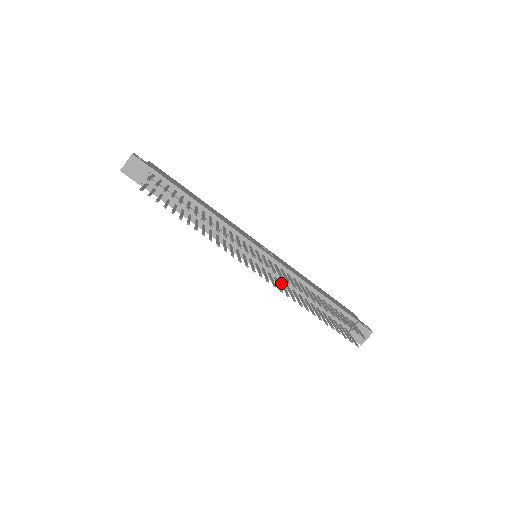
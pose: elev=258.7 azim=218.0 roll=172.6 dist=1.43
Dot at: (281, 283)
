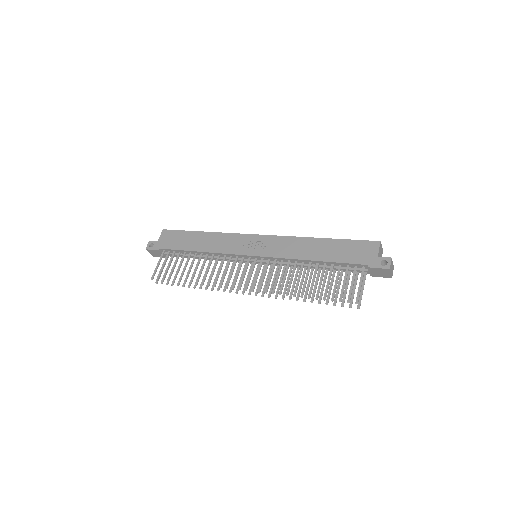
Dot at: (282, 270)
